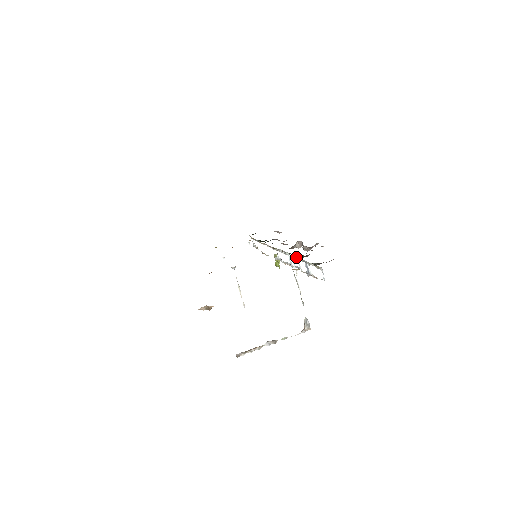
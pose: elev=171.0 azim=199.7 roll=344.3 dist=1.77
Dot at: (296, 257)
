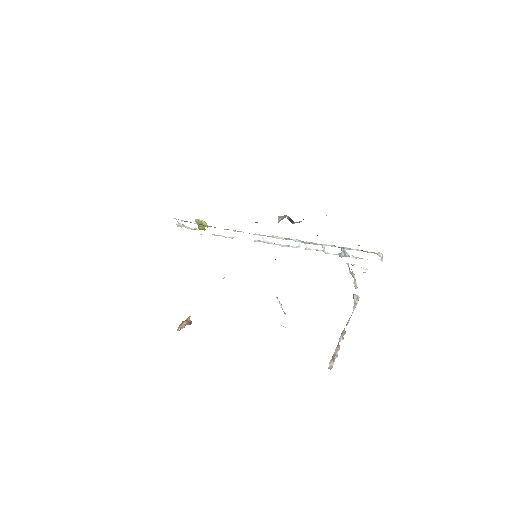
Dot at: (320, 244)
